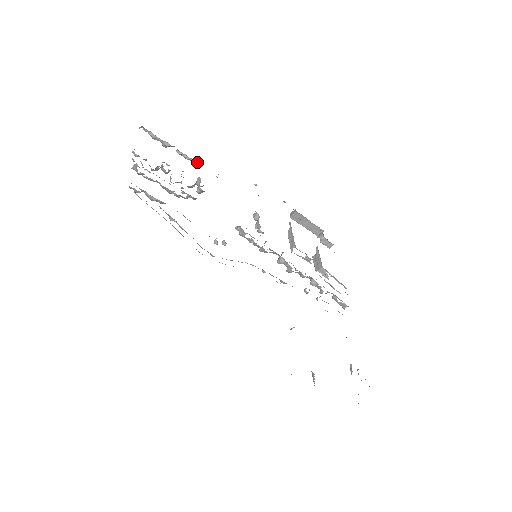
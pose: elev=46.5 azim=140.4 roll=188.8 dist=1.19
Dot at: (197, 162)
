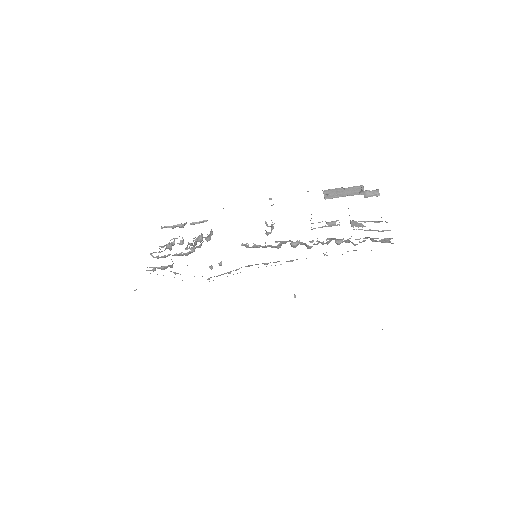
Dot at: (205, 220)
